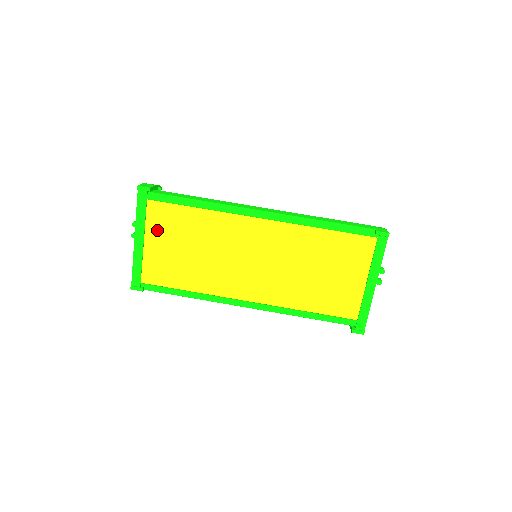
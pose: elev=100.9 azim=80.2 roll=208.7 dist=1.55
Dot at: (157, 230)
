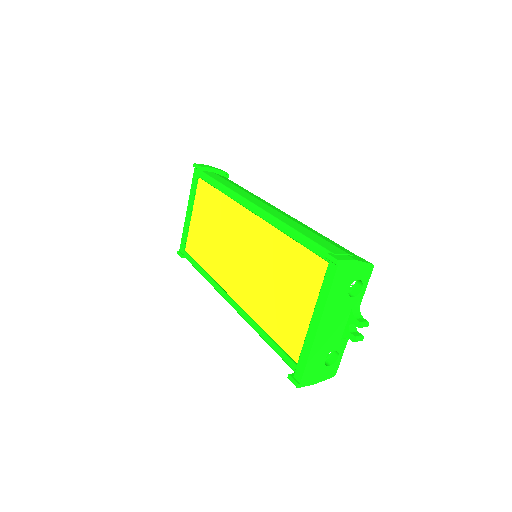
Dot at: (200, 207)
